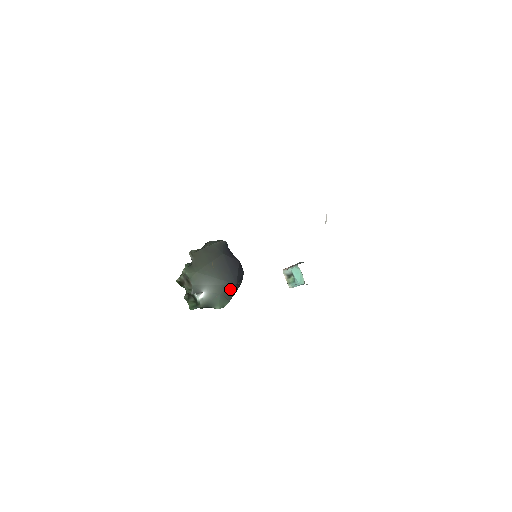
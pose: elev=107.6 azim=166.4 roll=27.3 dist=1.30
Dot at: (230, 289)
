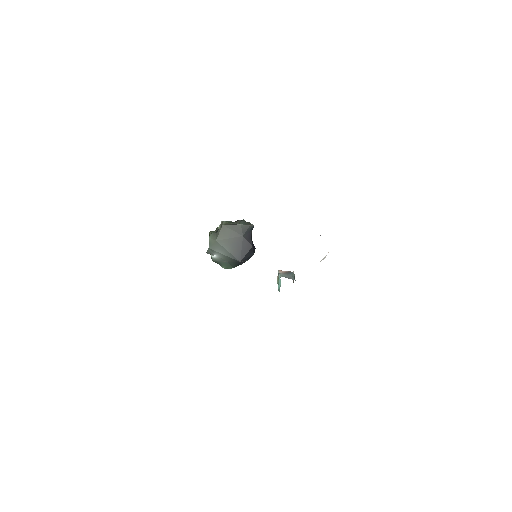
Dot at: (235, 262)
